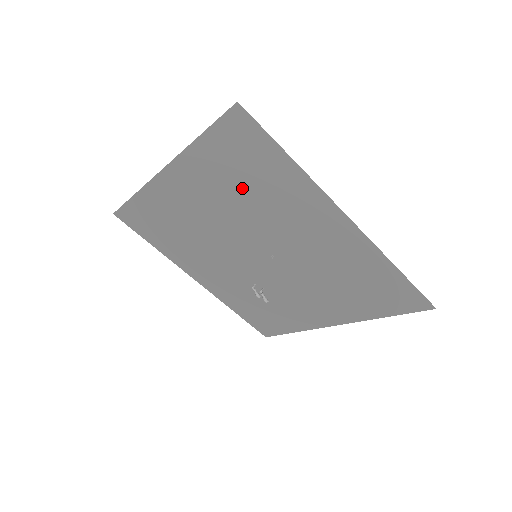
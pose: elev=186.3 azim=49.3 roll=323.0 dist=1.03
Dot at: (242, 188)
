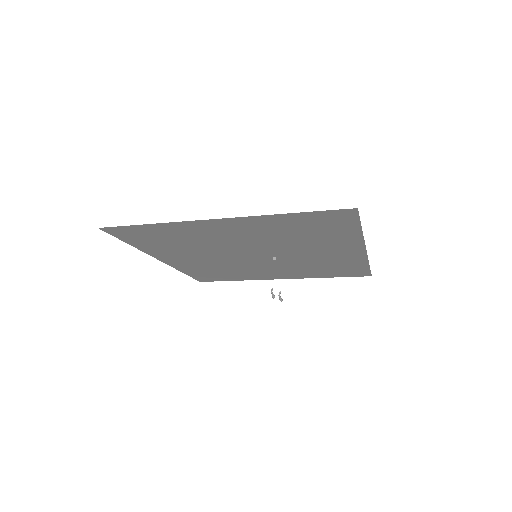
Dot at: (295, 234)
